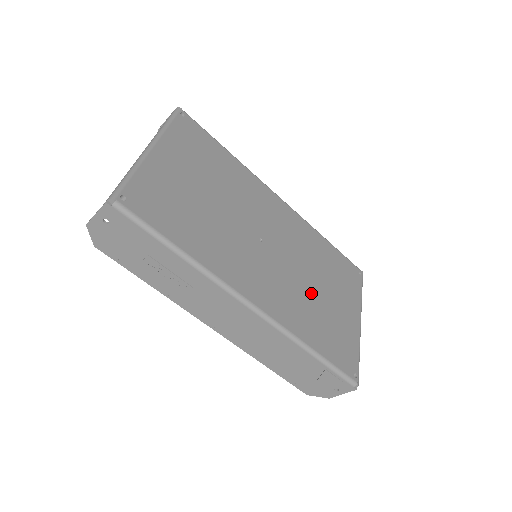
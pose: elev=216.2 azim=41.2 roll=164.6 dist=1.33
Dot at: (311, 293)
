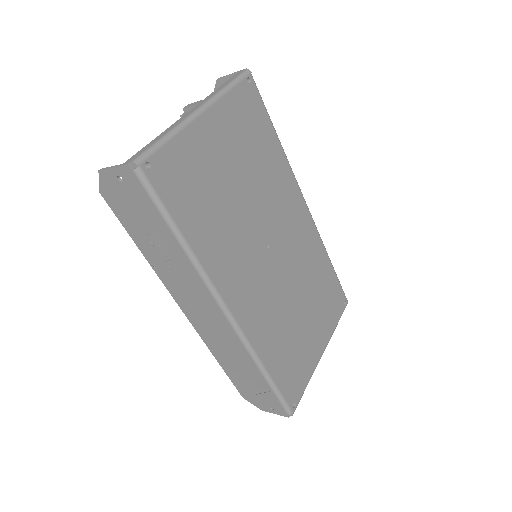
Dot at: (291, 314)
